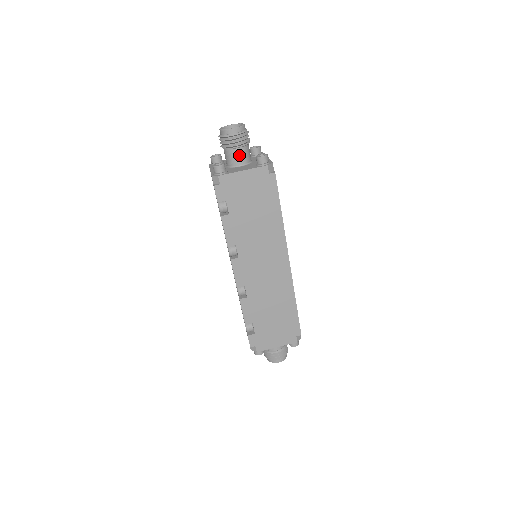
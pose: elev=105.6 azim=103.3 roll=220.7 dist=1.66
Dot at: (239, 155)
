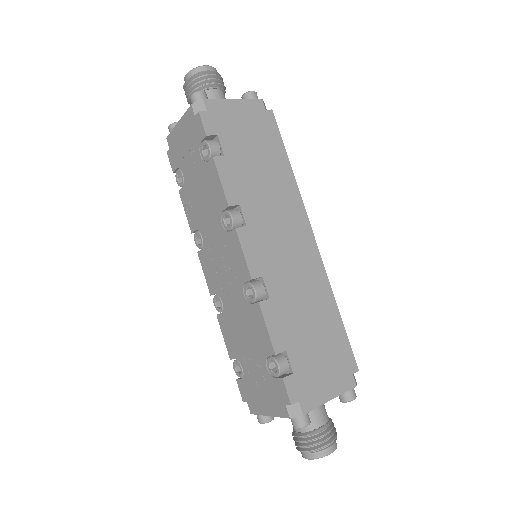
Dot at: (218, 98)
